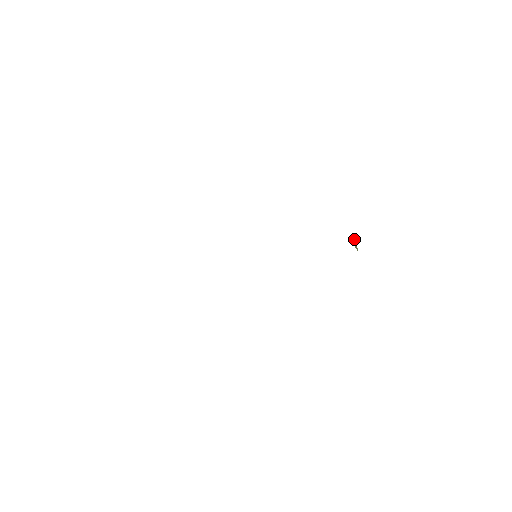
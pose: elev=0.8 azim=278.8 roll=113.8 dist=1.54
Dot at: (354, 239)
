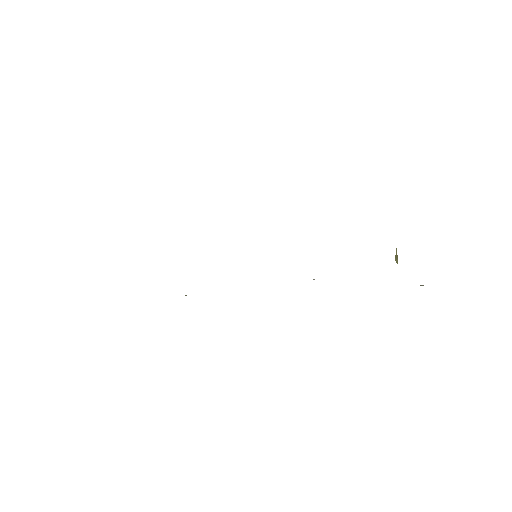
Dot at: (396, 250)
